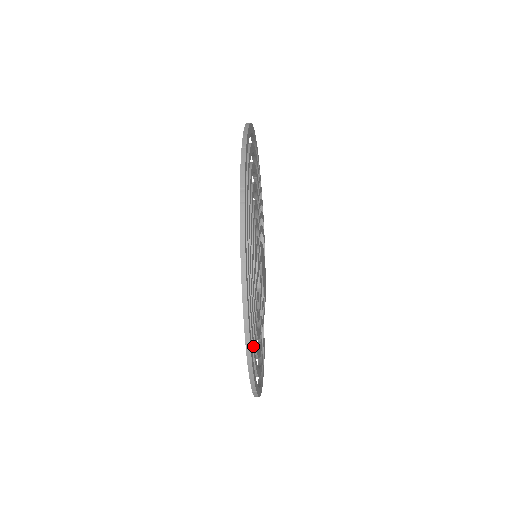
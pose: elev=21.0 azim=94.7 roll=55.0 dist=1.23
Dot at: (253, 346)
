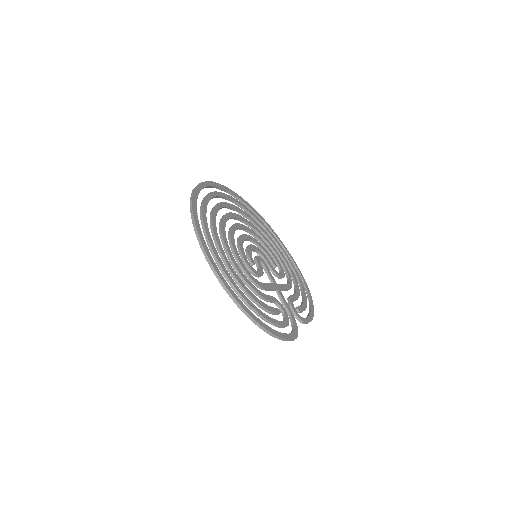
Dot at: (219, 261)
